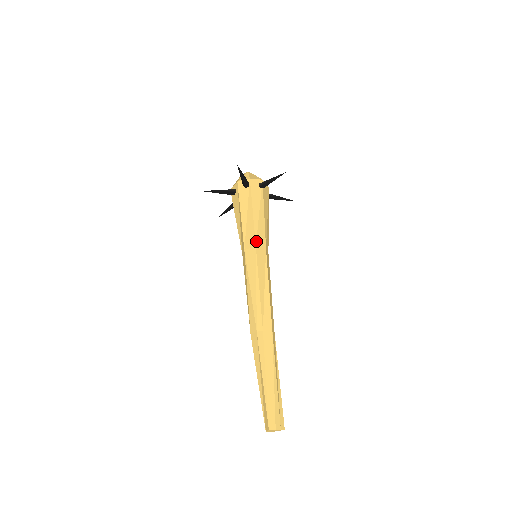
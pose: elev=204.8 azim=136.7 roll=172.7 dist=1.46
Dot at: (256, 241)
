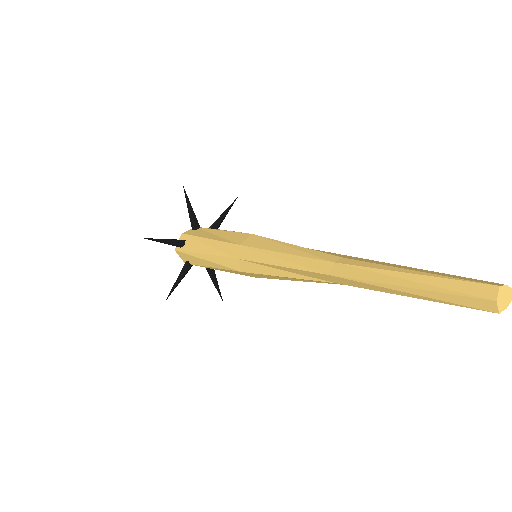
Dot at: (248, 233)
